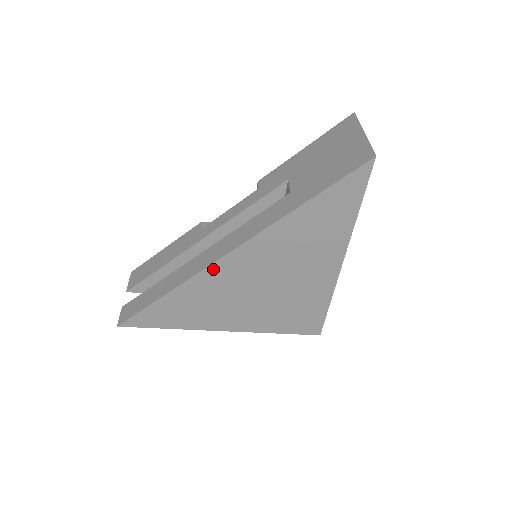
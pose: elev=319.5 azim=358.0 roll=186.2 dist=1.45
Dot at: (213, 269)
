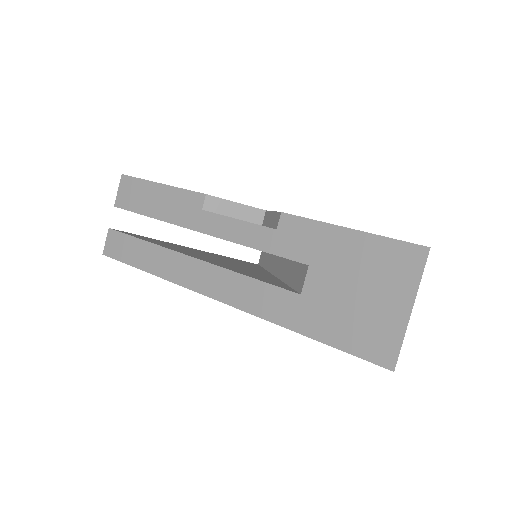
Dot at: occluded
